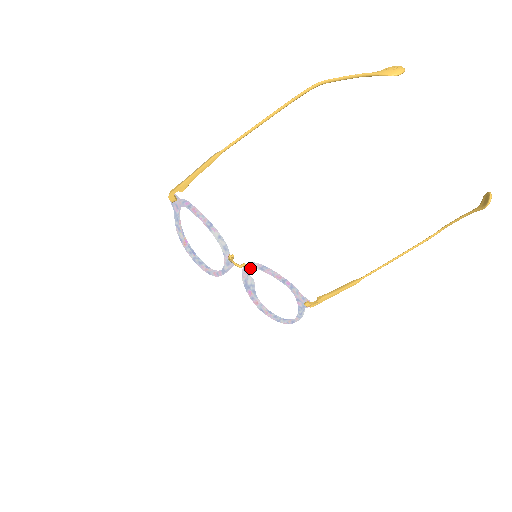
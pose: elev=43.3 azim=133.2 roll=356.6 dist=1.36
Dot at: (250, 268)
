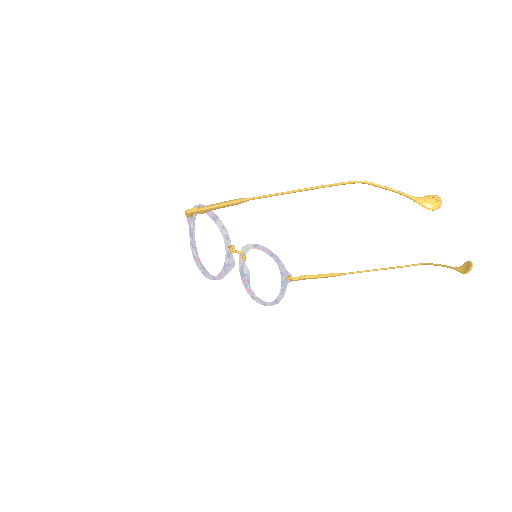
Dot at: (246, 249)
